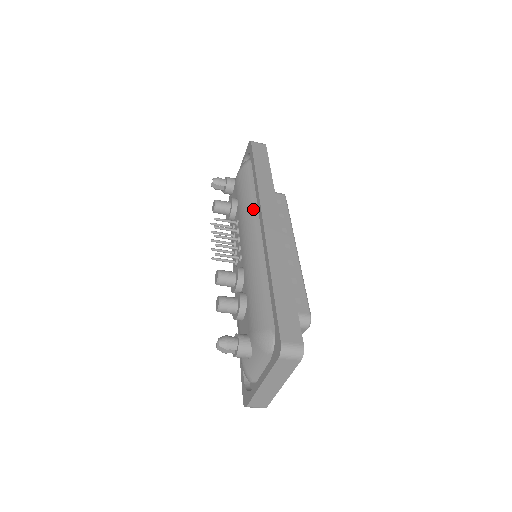
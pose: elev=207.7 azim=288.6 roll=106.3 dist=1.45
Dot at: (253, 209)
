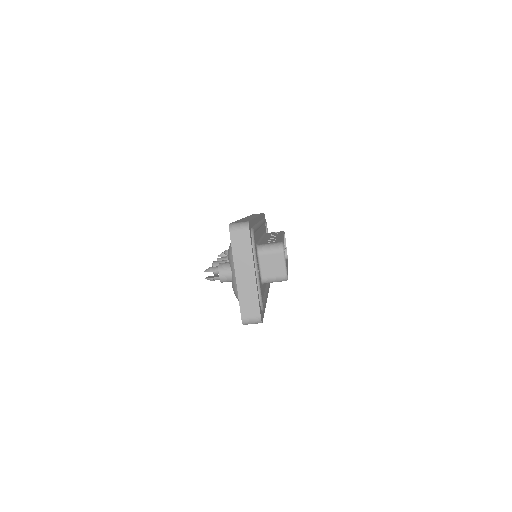
Dot at: occluded
